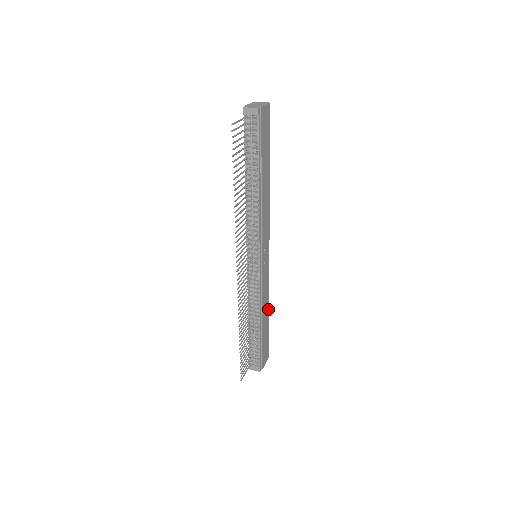
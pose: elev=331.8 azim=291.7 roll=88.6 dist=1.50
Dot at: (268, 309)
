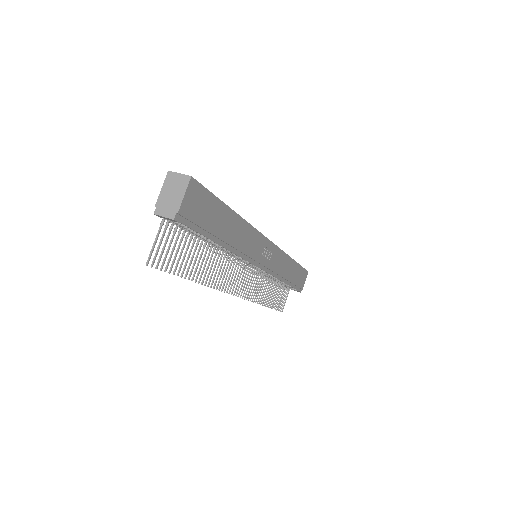
Dot at: (292, 260)
